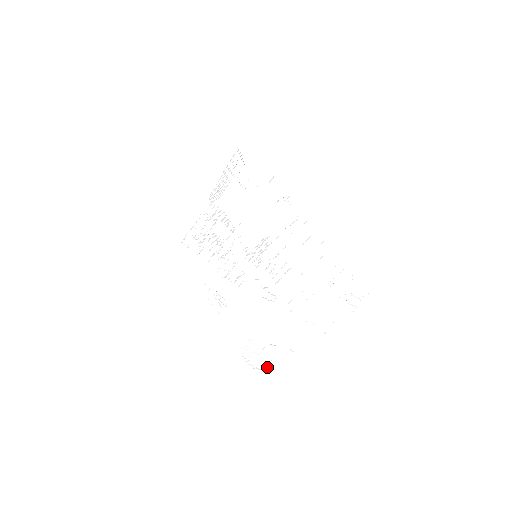
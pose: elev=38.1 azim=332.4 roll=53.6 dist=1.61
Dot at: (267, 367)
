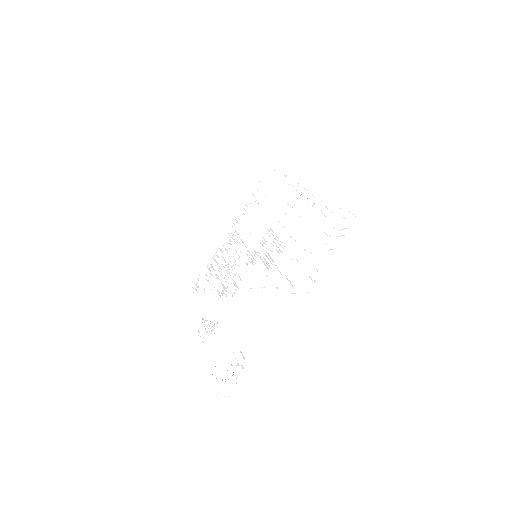
Dot at: (235, 382)
